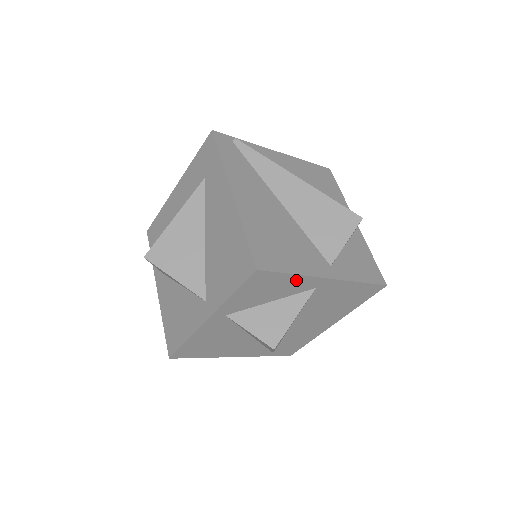
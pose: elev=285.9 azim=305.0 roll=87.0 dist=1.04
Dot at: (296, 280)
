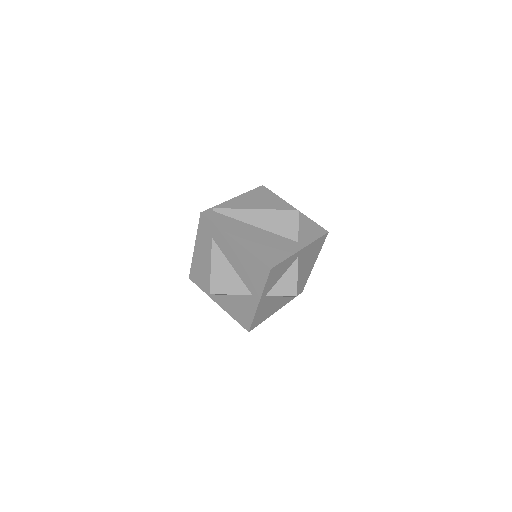
Dot at: (288, 260)
